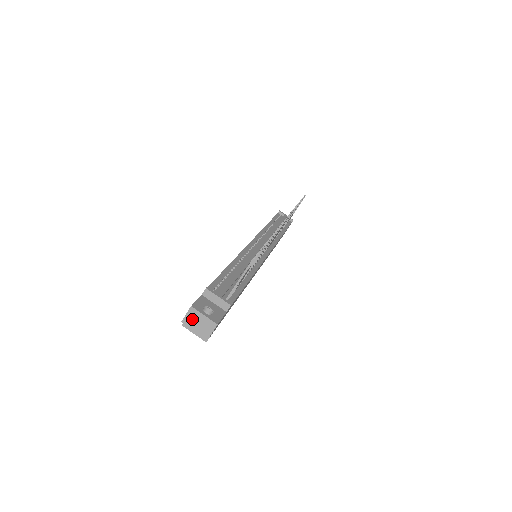
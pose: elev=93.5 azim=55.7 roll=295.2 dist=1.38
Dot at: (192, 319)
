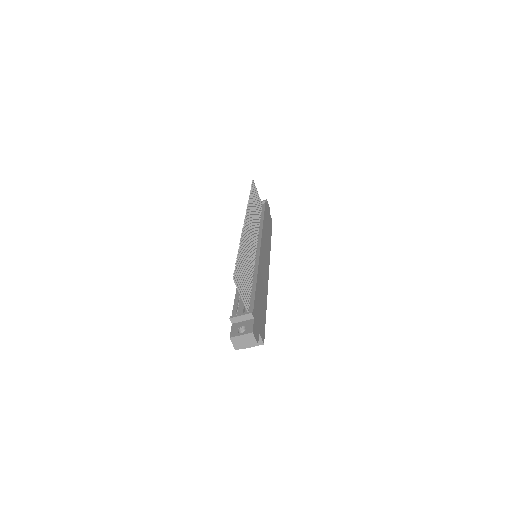
Dot at: (238, 343)
